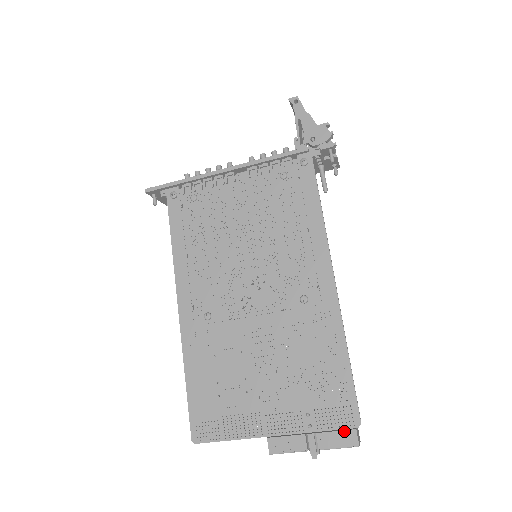
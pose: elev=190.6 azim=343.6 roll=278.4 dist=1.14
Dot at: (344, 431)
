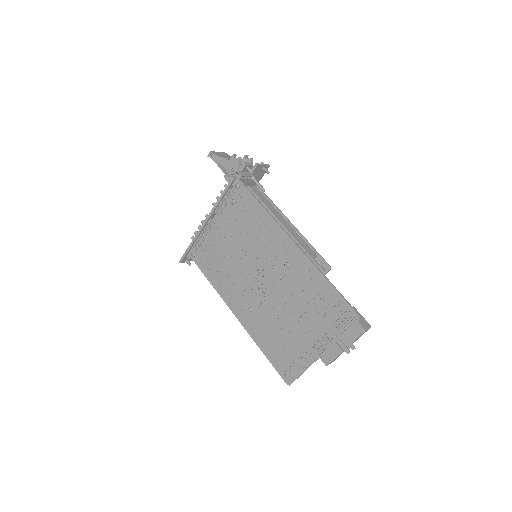
Dot at: (353, 327)
